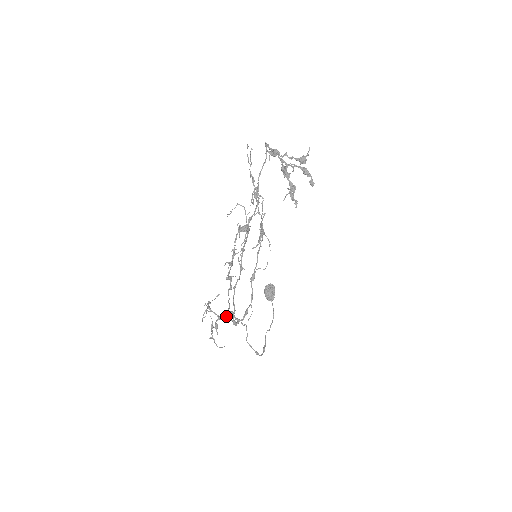
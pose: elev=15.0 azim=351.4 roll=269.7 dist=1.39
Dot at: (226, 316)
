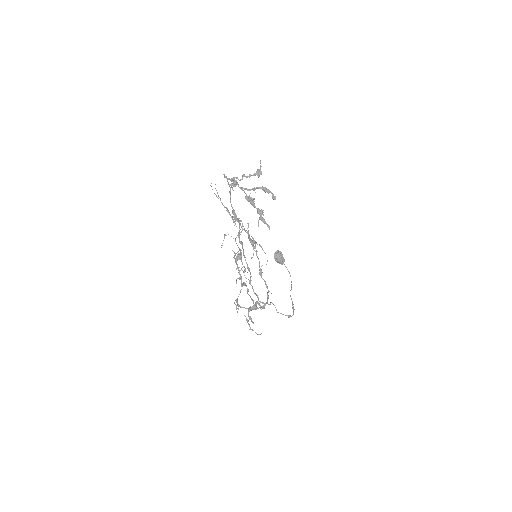
Dot at: (254, 307)
